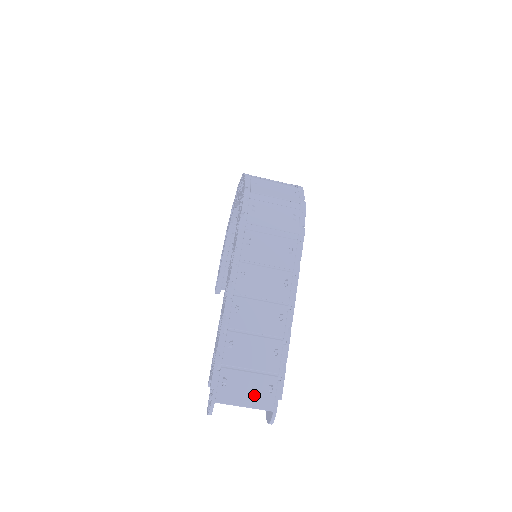
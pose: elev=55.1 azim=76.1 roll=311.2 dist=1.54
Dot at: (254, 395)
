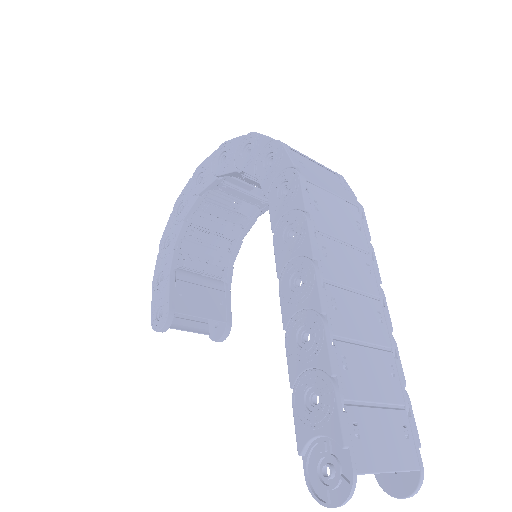
Dot at: (394, 447)
